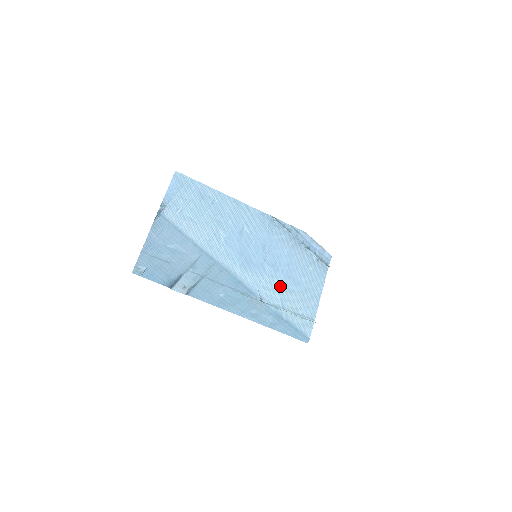
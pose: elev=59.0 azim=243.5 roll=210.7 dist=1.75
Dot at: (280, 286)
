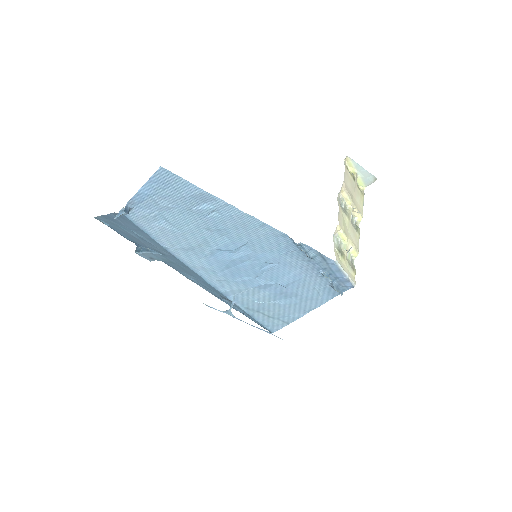
Dot at: (264, 297)
